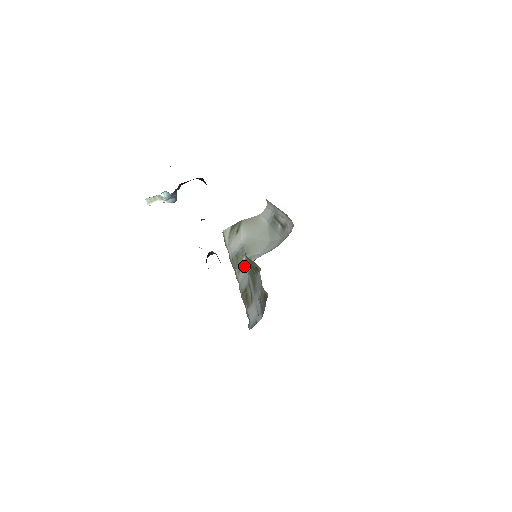
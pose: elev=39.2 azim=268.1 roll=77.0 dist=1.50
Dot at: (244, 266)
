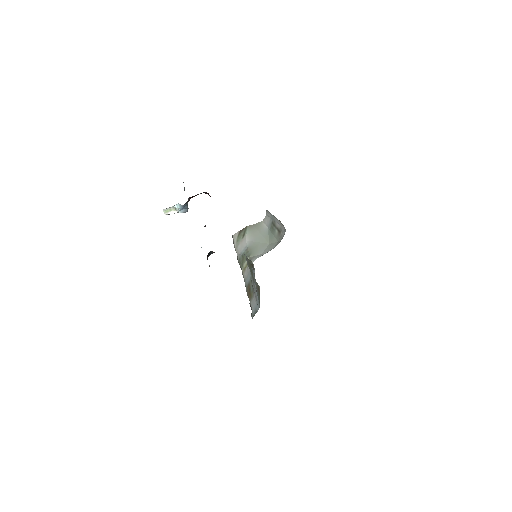
Dot at: occluded
